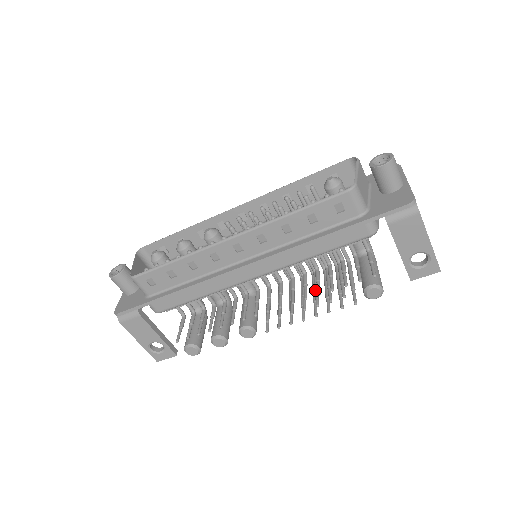
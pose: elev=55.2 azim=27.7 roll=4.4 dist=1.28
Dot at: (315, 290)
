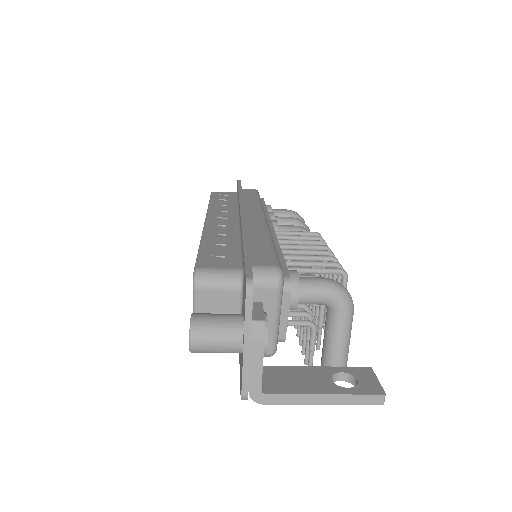
Dot at: (311, 309)
